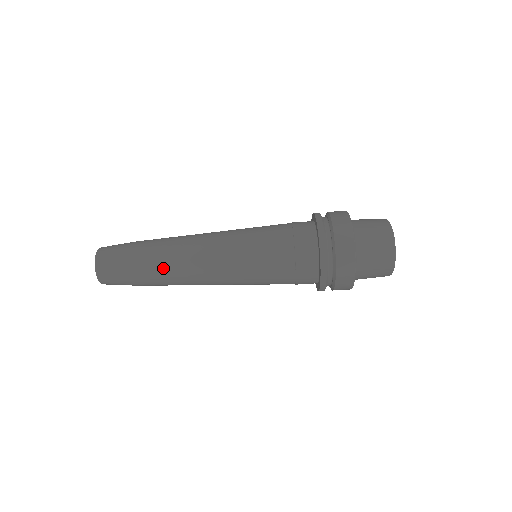
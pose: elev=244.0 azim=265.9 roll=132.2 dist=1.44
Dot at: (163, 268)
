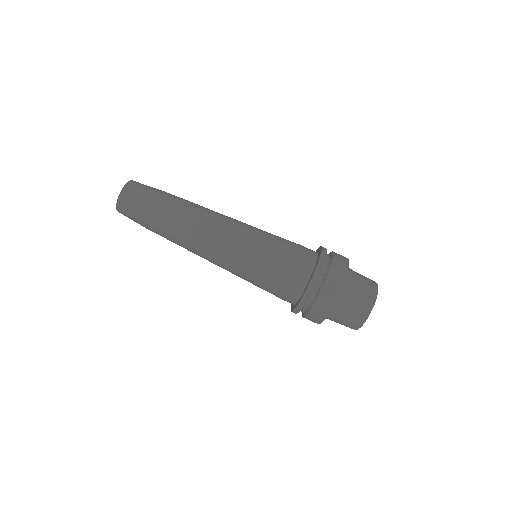
Dot at: (183, 210)
